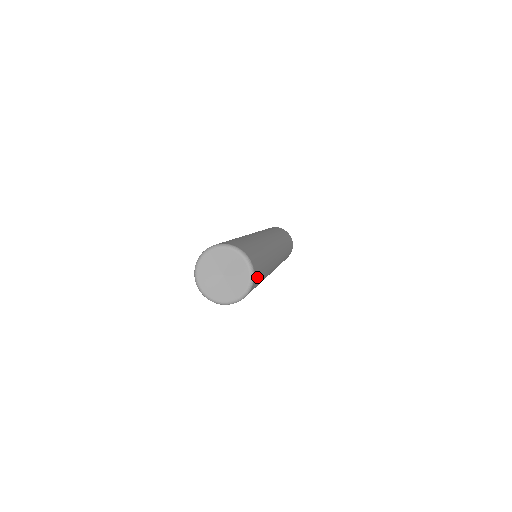
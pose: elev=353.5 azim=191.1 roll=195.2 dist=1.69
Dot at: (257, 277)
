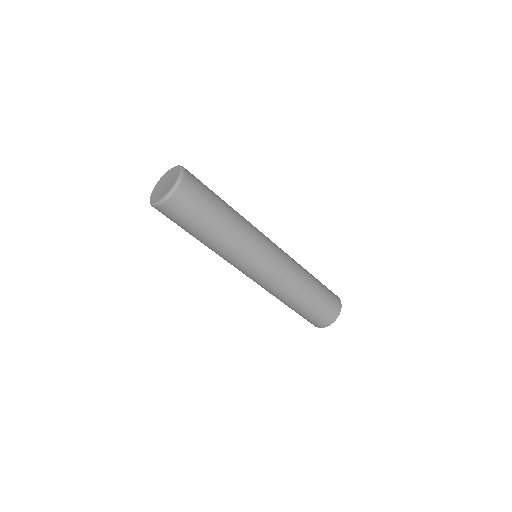
Dot at: (193, 188)
